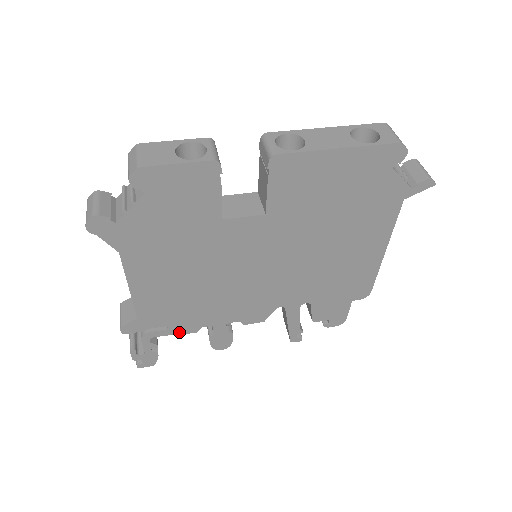
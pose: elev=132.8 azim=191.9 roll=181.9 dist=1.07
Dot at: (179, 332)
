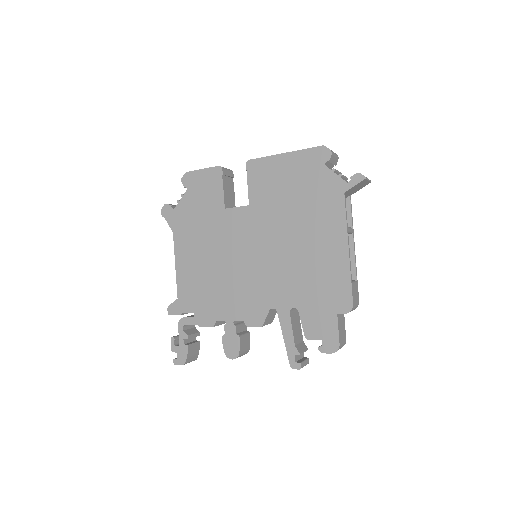
Dot at: (202, 323)
